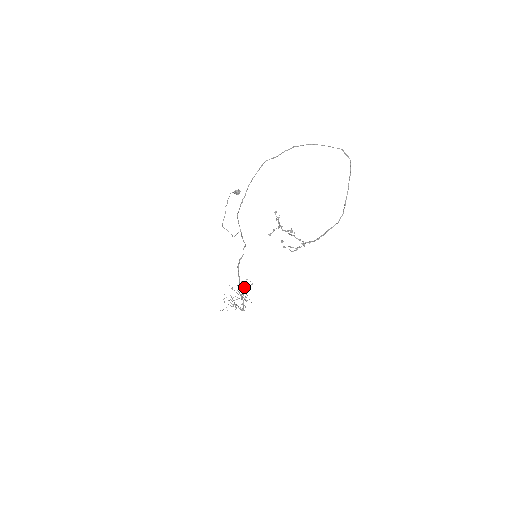
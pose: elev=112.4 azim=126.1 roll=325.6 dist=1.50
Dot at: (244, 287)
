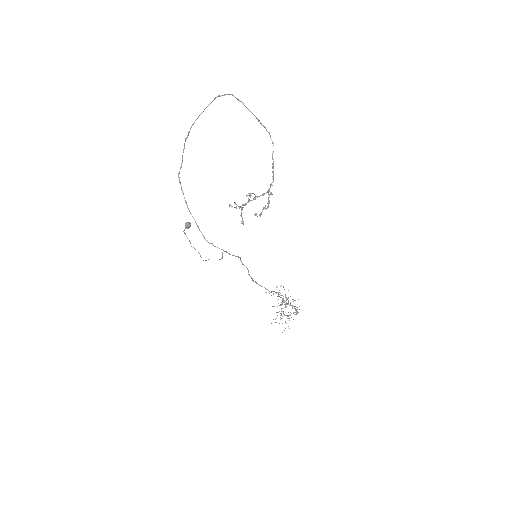
Dot at: (280, 295)
